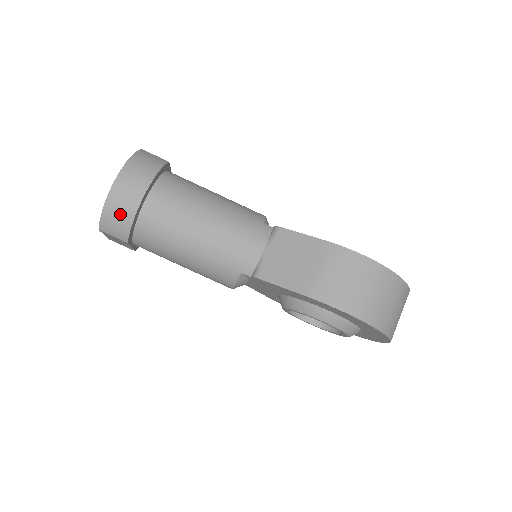
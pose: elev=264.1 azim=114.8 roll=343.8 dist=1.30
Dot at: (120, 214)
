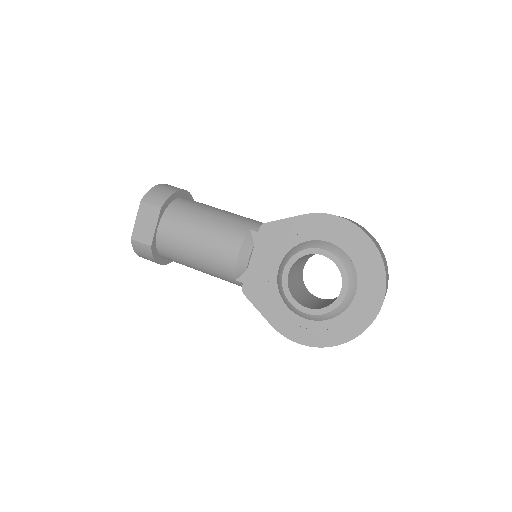
Dot at: (164, 191)
